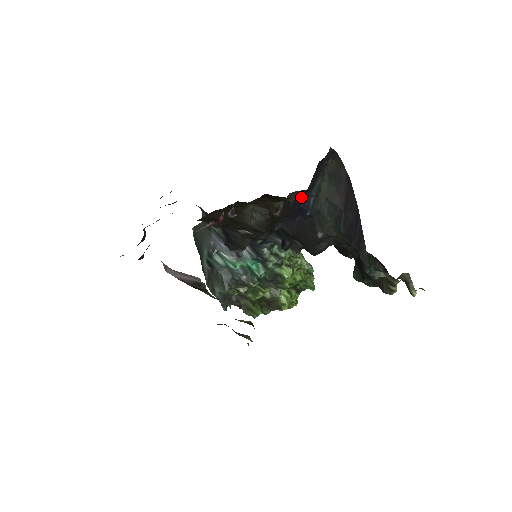
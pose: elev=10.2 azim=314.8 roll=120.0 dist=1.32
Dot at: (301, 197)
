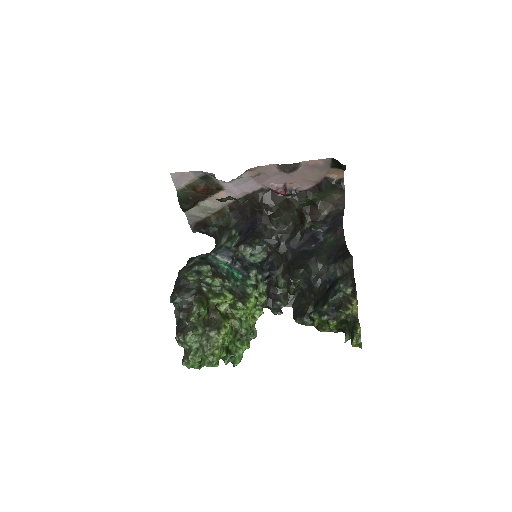
Dot at: (315, 235)
